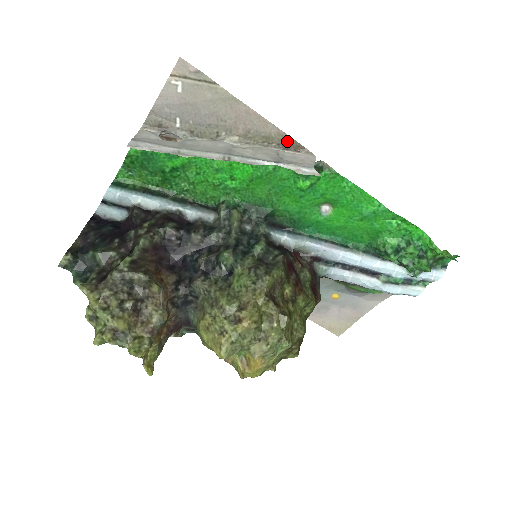
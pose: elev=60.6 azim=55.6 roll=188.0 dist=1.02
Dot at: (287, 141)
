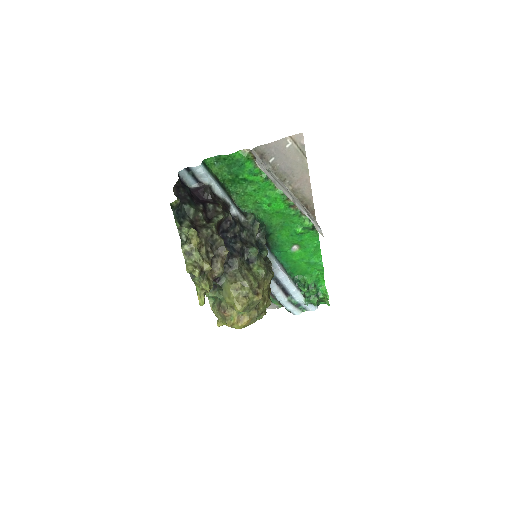
Dot at: (311, 205)
